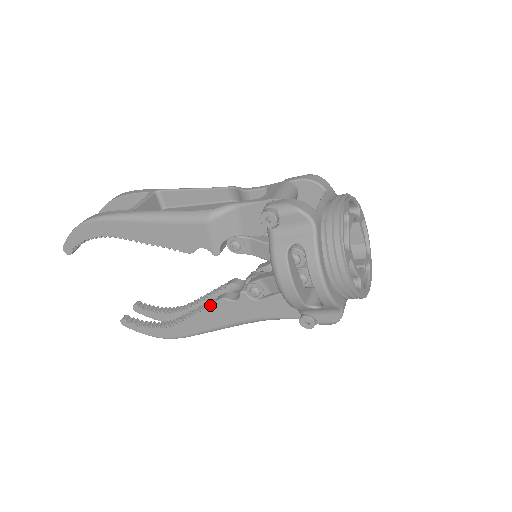
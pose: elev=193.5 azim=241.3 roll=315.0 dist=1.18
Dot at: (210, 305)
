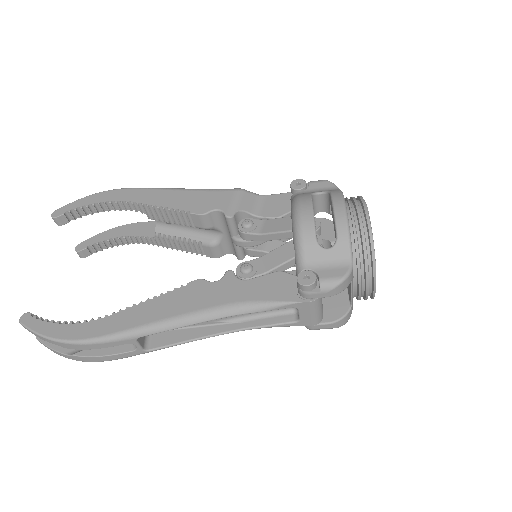
Dot at: (177, 289)
